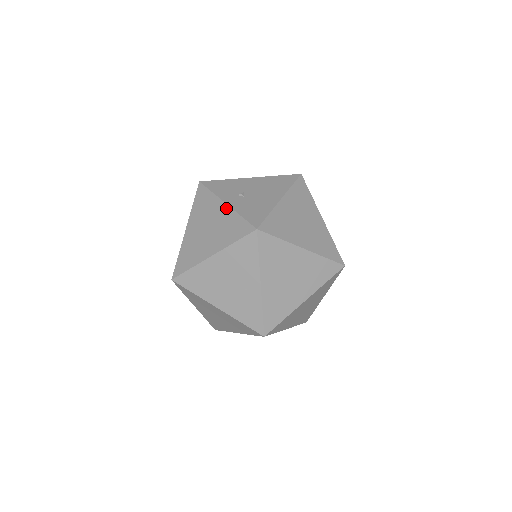
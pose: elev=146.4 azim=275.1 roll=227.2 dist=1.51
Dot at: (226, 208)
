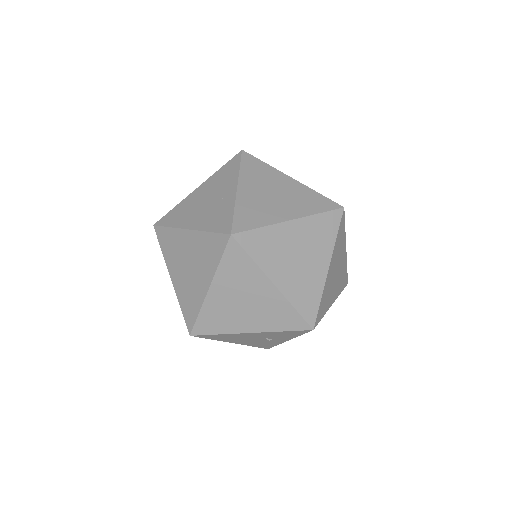
Dot at: occluded
